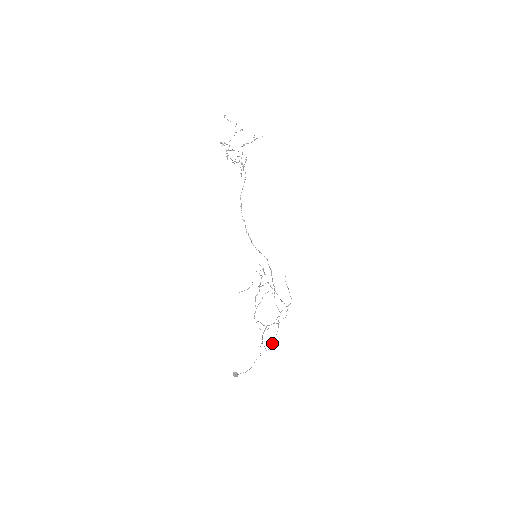
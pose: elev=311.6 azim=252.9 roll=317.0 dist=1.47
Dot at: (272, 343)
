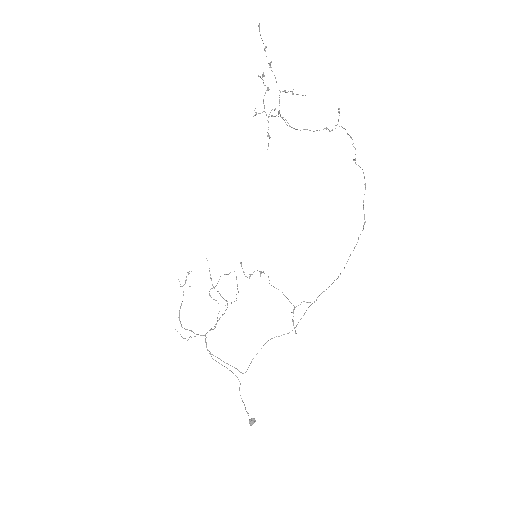
Dot at: (250, 363)
